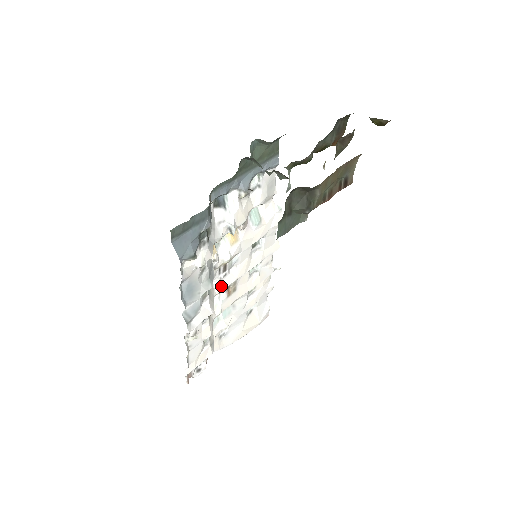
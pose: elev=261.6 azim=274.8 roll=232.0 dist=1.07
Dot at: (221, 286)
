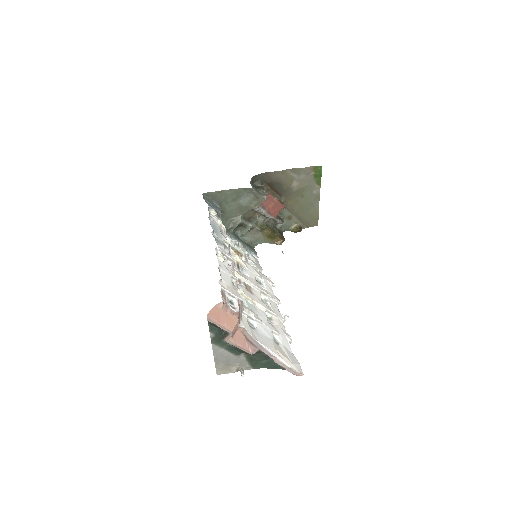
Dot at: (238, 273)
